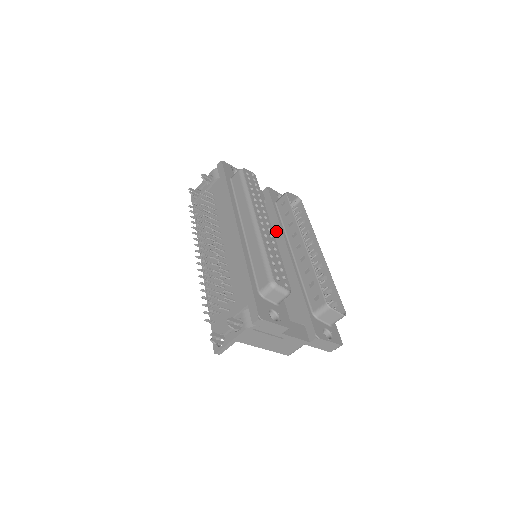
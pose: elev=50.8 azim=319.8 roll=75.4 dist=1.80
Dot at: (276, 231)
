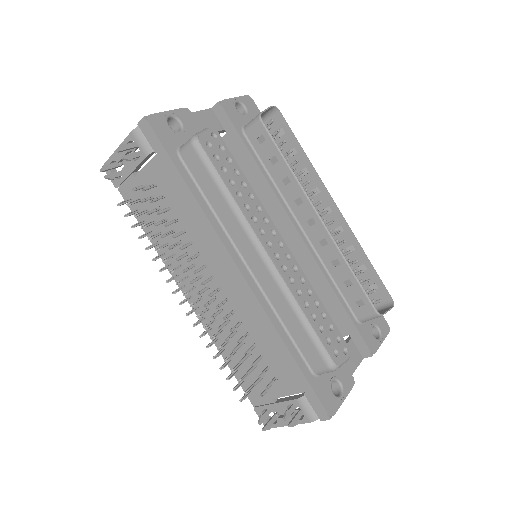
Dot at: (264, 193)
